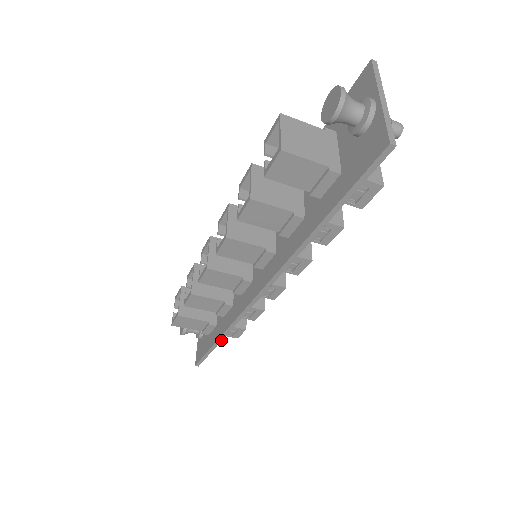
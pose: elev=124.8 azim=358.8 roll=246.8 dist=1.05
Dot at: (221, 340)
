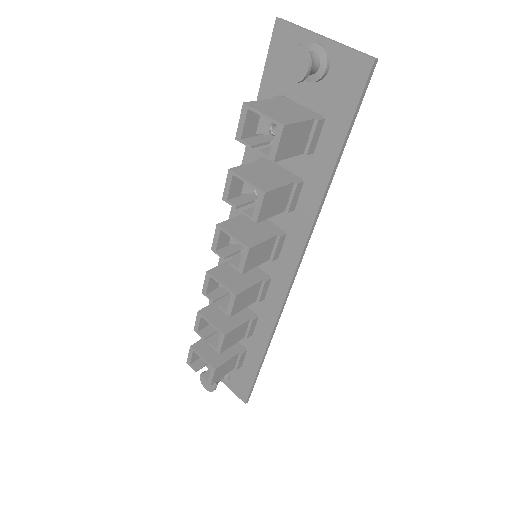
Dot at: (265, 355)
